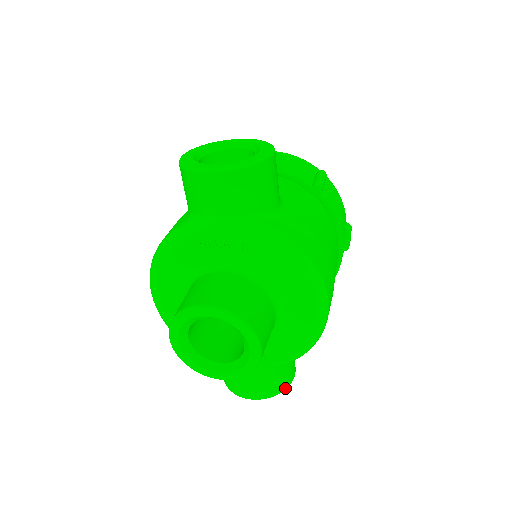
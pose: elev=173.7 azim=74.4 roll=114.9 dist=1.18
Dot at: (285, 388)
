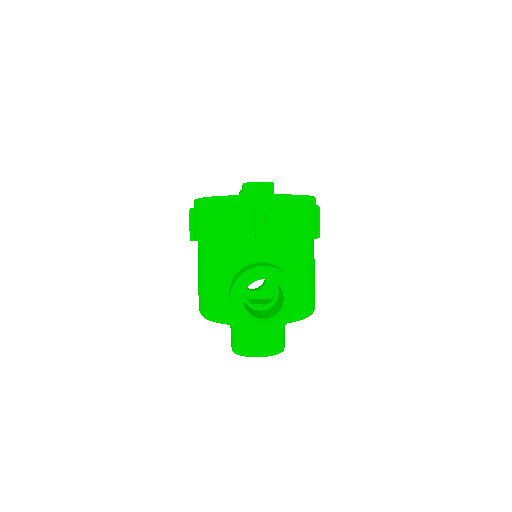
Dot at: occluded
